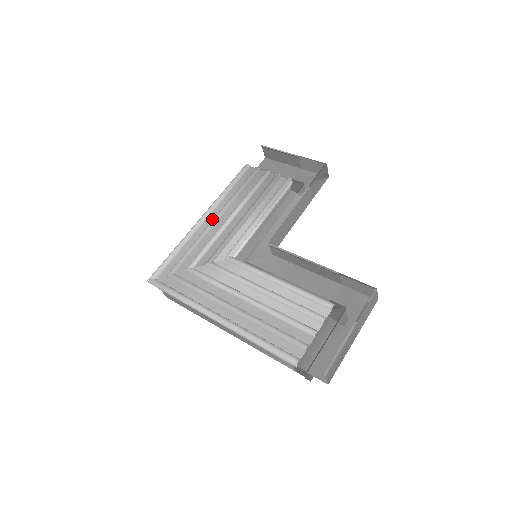
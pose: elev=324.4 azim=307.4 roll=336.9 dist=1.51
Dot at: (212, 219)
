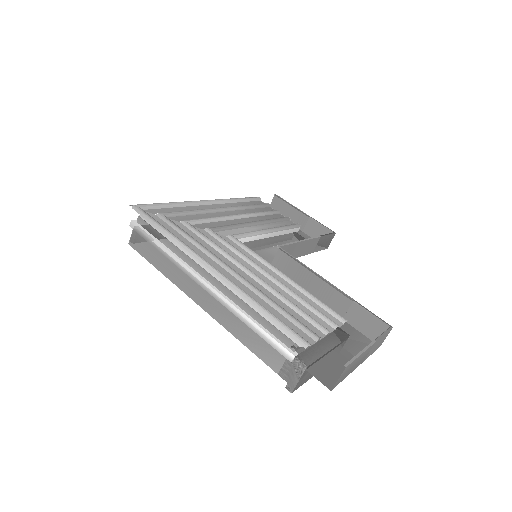
Dot at: (218, 207)
